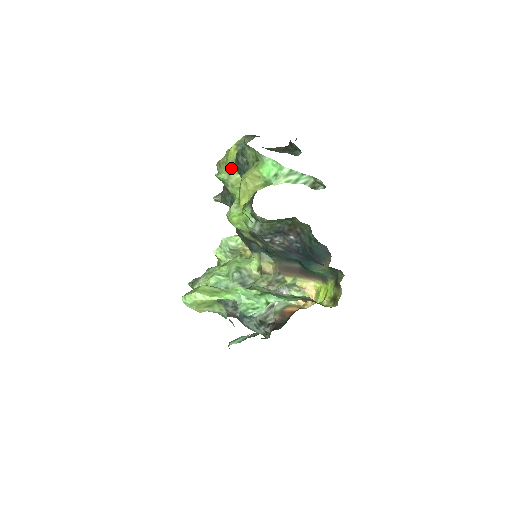
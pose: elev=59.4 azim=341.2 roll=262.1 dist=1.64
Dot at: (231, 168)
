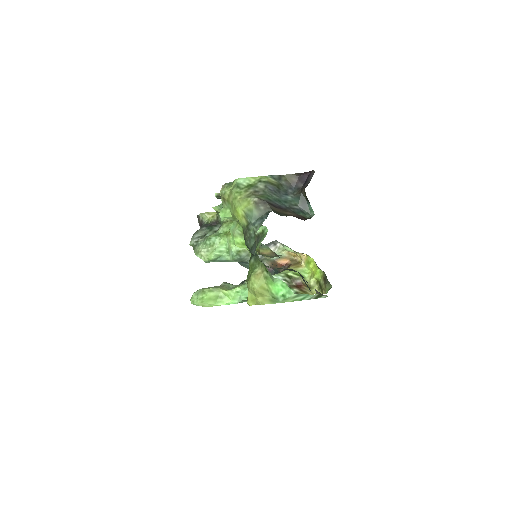
Dot at: occluded
